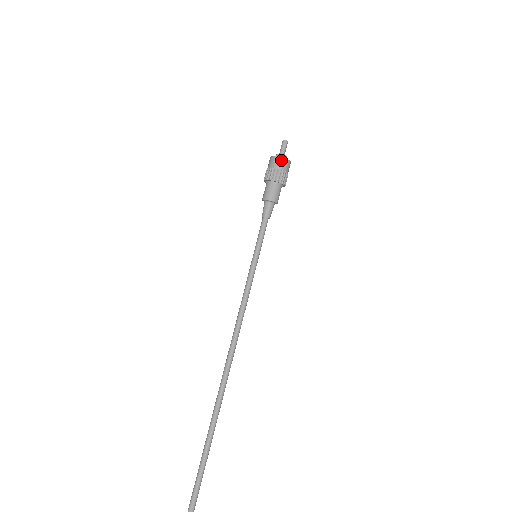
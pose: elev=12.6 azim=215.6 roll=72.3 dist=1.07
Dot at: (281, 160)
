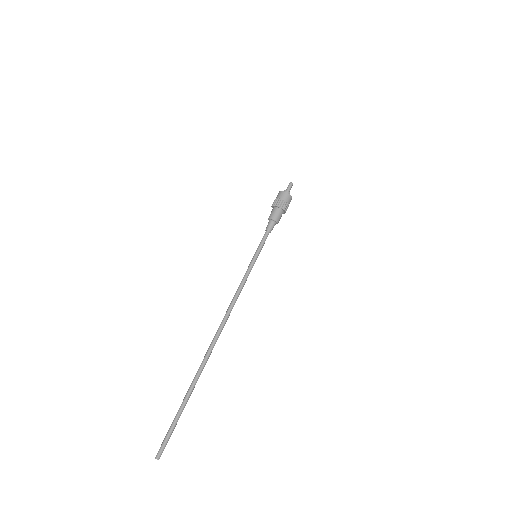
Dot at: (288, 195)
